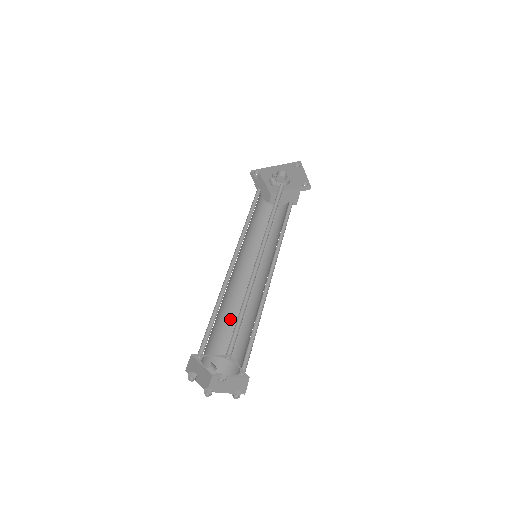
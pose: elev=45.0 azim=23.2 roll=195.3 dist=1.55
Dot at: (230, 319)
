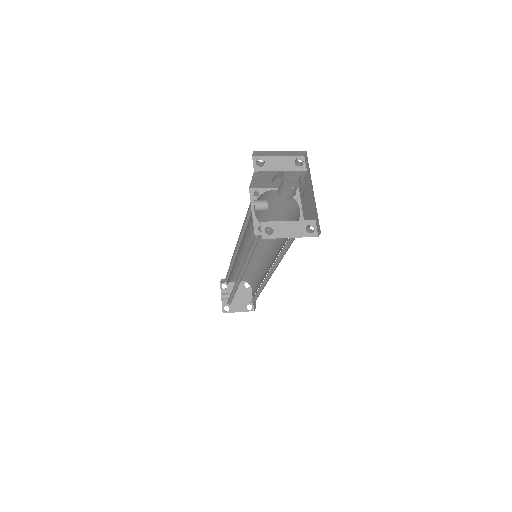
Dot at: (253, 266)
